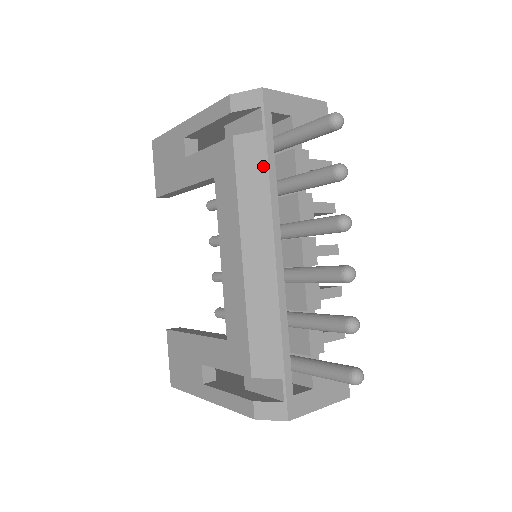
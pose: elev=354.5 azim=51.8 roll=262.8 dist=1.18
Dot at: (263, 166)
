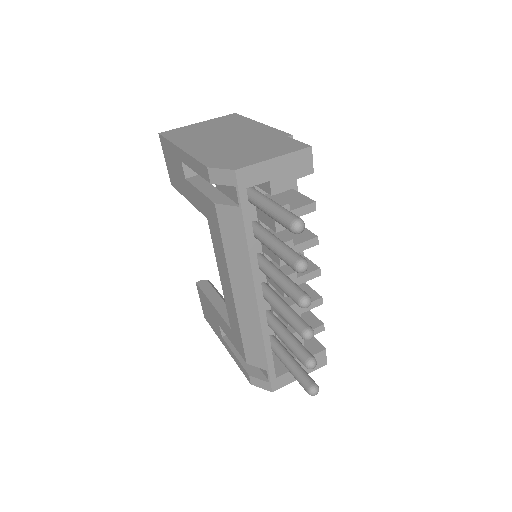
Dot at: (242, 235)
